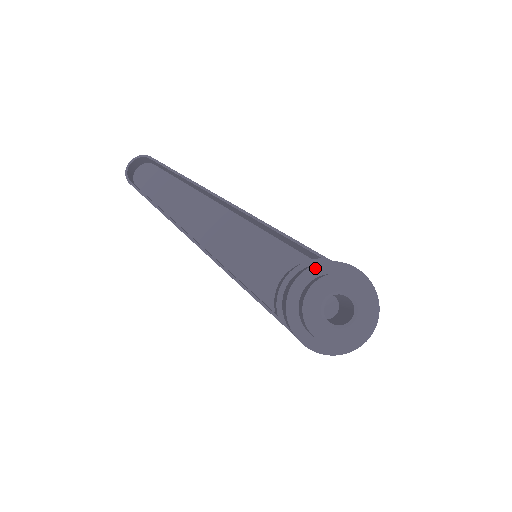
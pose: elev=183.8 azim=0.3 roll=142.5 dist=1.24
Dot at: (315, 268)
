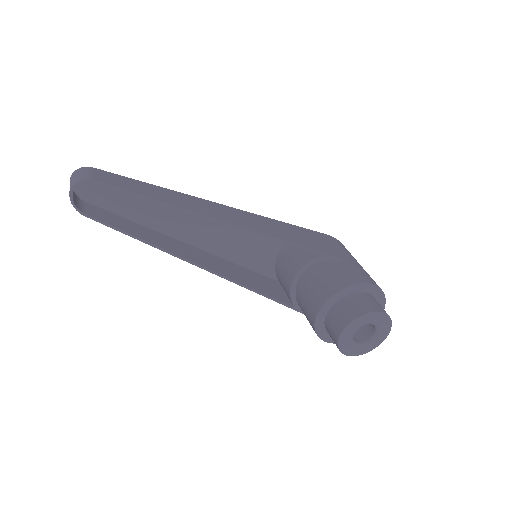
Dot at: (334, 297)
